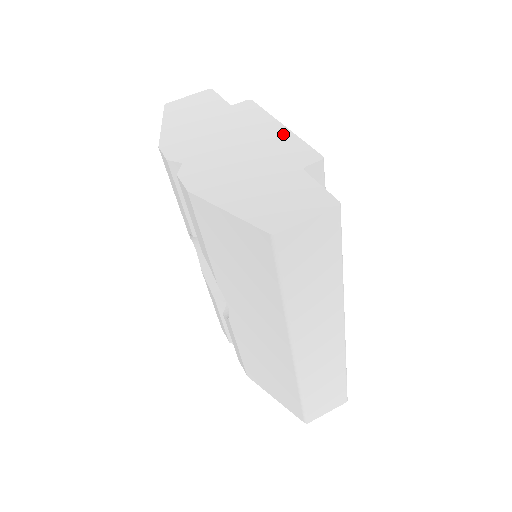
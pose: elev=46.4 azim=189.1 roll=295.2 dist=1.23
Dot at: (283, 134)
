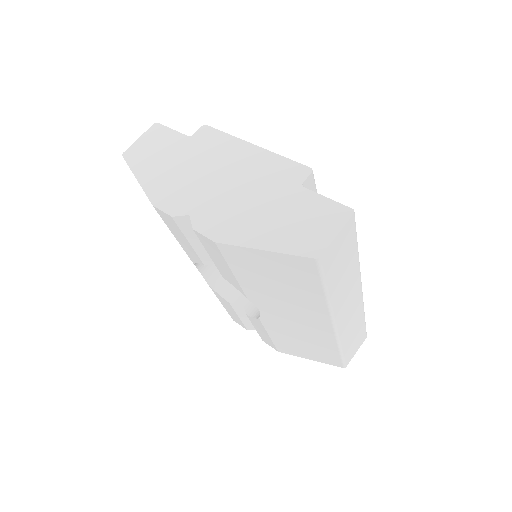
Dot at: (261, 155)
